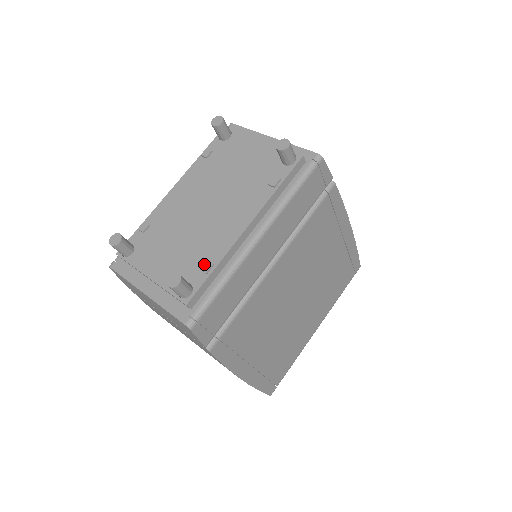
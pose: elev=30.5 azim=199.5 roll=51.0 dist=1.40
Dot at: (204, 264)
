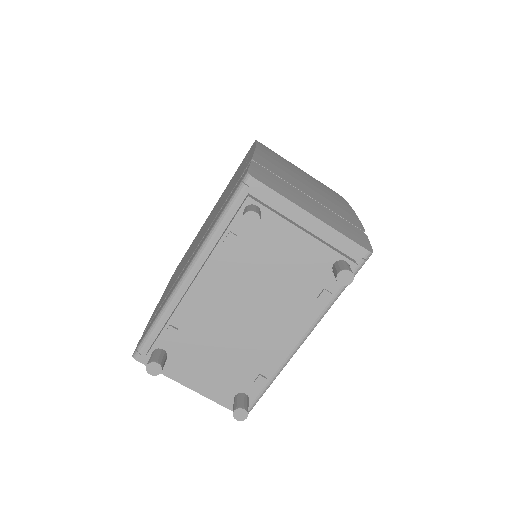
Dot at: (257, 379)
